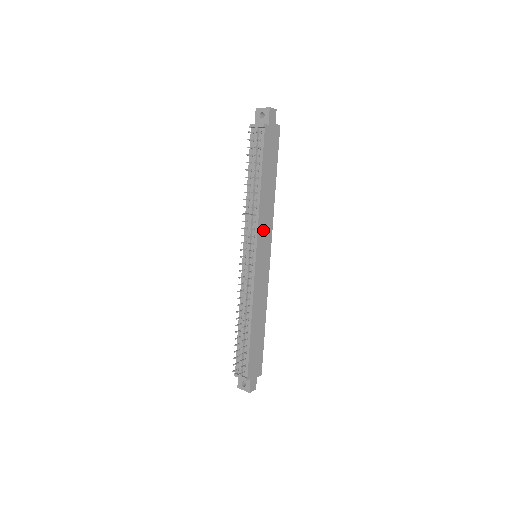
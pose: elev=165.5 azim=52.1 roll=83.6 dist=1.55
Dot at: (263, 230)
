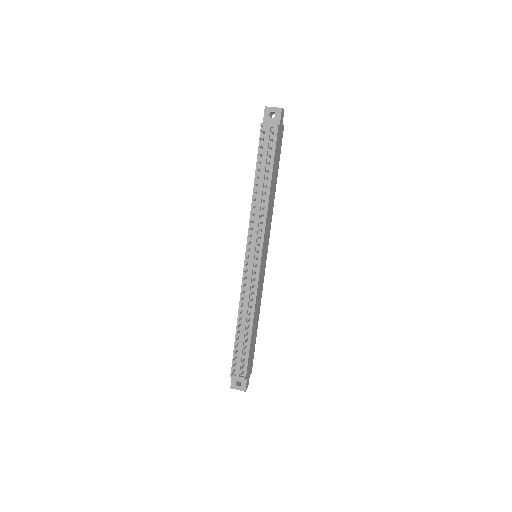
Dot at: (267, 230)
